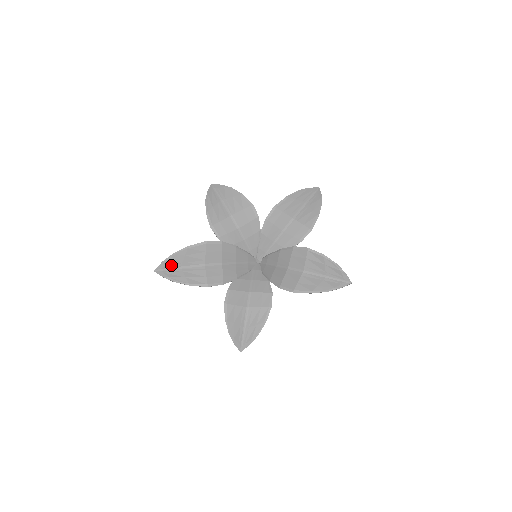
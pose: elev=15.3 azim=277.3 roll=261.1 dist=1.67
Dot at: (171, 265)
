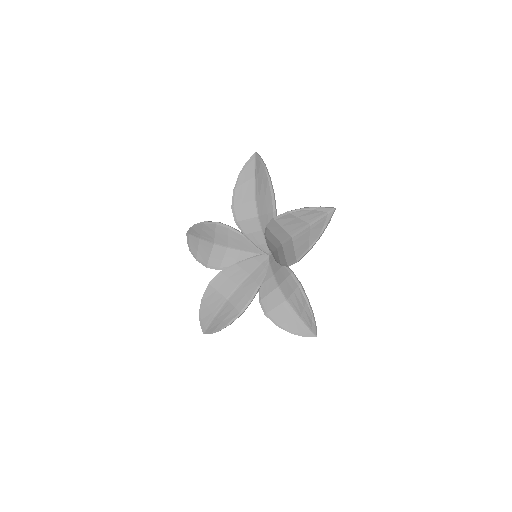
Dot at: (207, 321)
